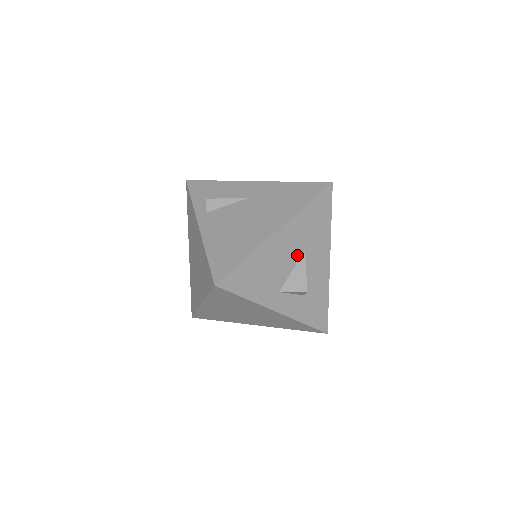
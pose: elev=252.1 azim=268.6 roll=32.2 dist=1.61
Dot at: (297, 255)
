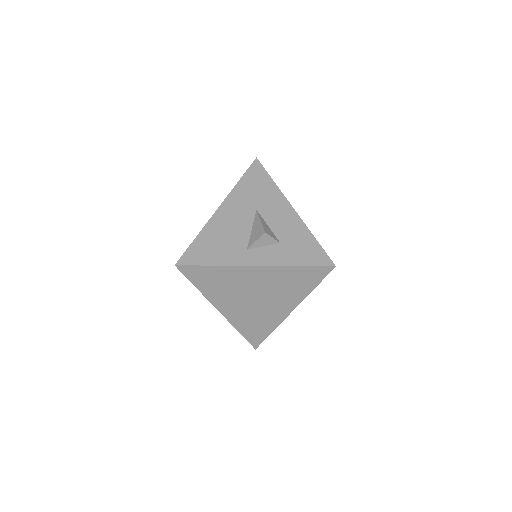
Dot at: (250, 217)
